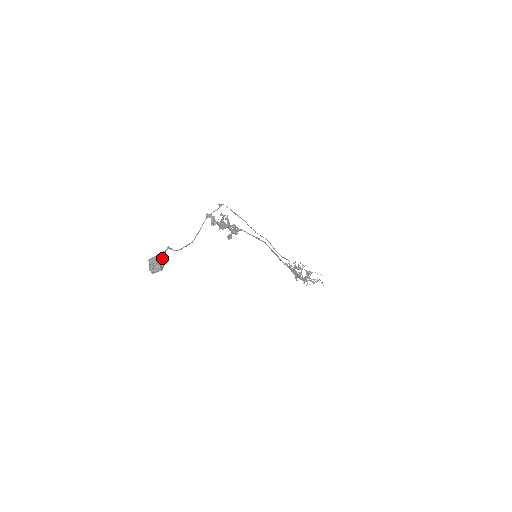
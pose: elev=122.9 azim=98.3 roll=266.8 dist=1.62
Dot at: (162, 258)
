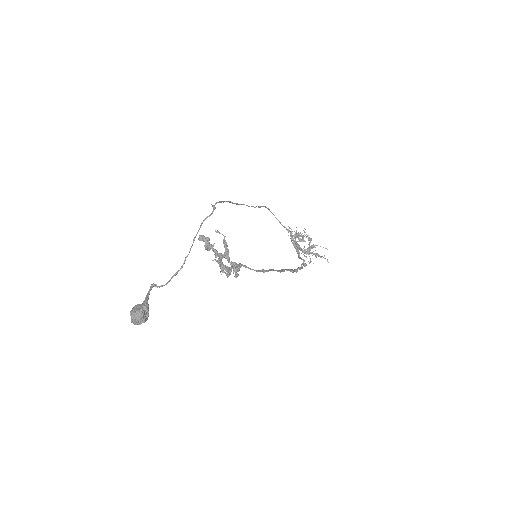
Dot at: (146, 310)
